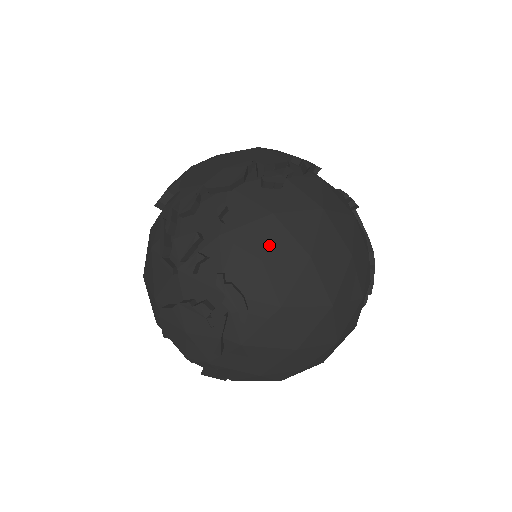
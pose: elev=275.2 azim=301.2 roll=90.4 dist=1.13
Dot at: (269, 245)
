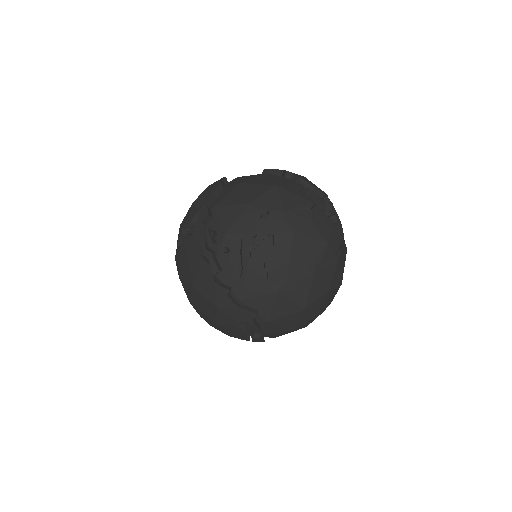
Dot at: occluded
